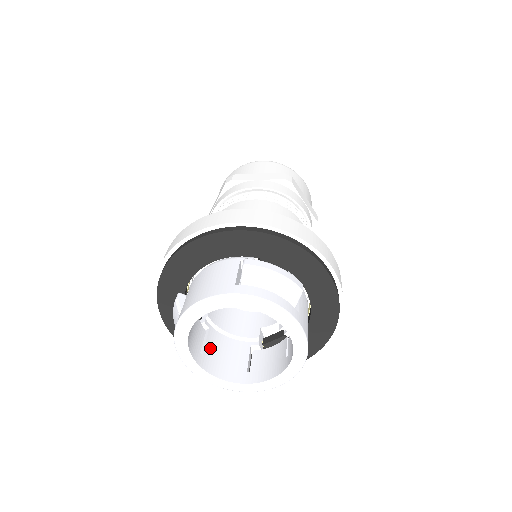
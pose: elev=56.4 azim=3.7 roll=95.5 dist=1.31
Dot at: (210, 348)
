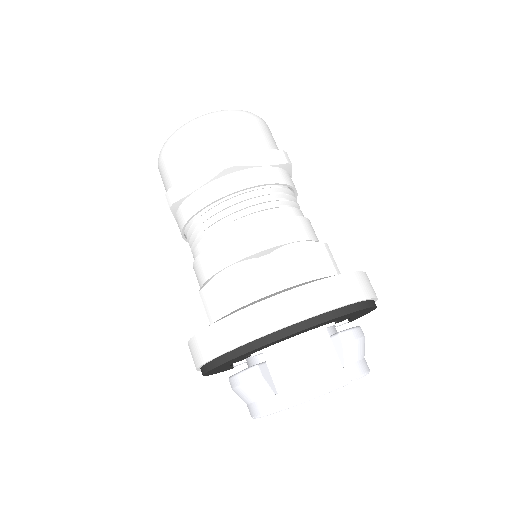
Dot at: occluded
